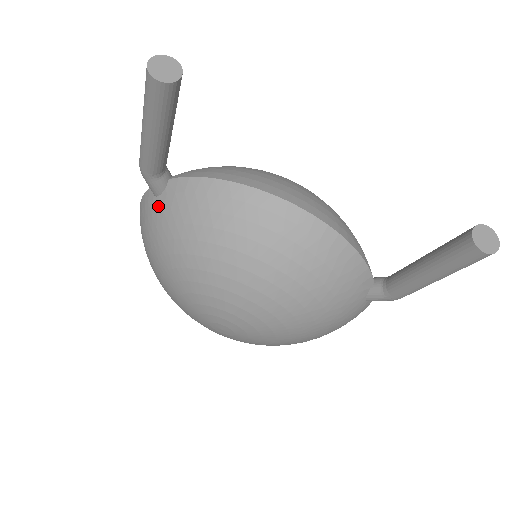
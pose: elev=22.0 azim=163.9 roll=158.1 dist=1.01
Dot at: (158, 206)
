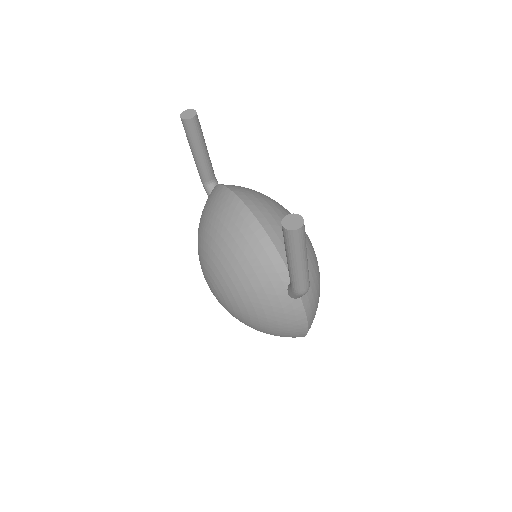
Dot at: occluded
